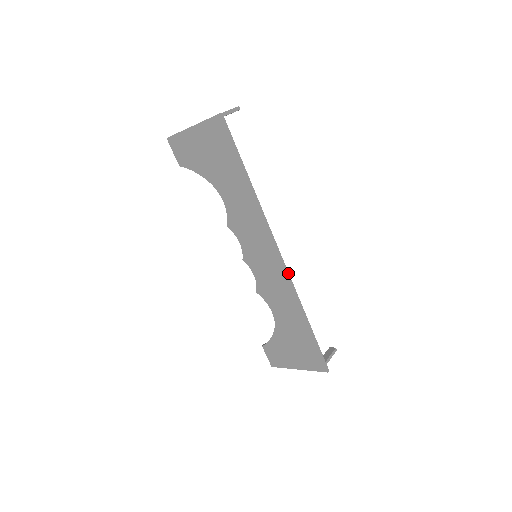
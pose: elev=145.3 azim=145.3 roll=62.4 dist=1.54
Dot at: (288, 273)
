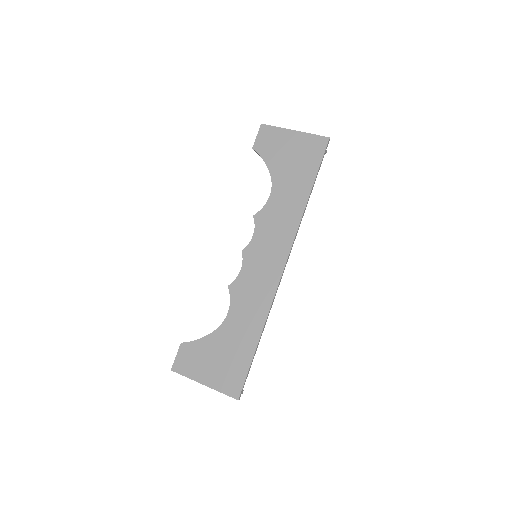
Dot at: occluded
